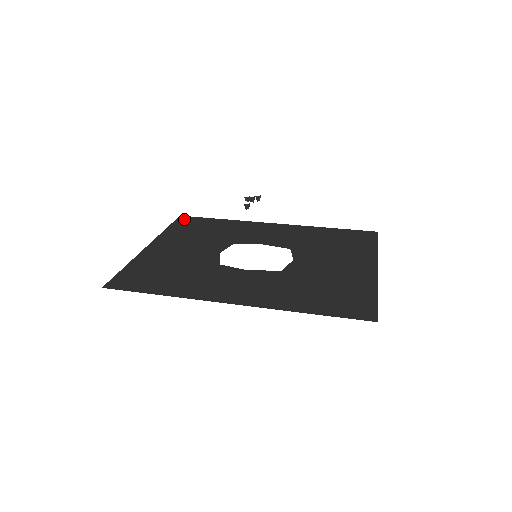
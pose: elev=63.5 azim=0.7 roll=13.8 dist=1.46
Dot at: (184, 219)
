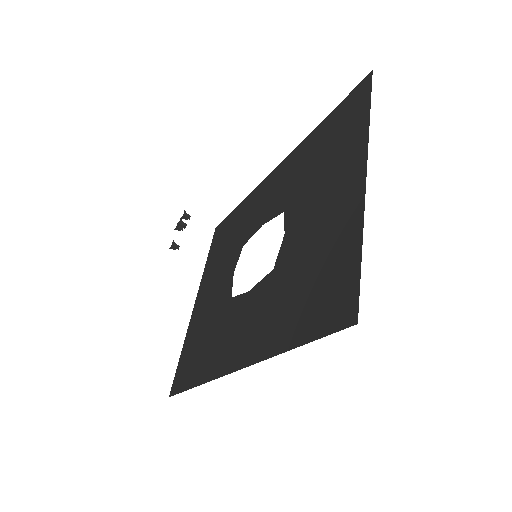
Dot at: (217, 233)
